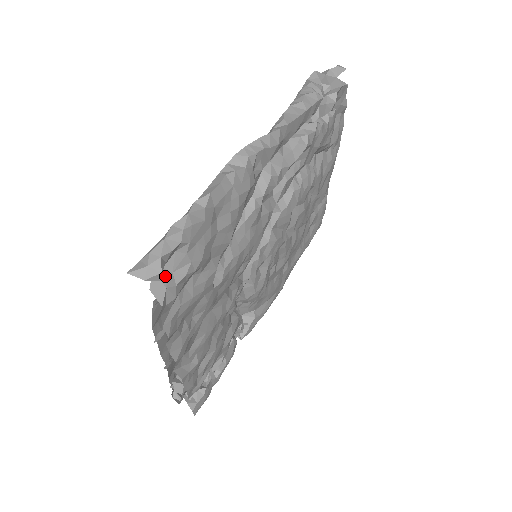
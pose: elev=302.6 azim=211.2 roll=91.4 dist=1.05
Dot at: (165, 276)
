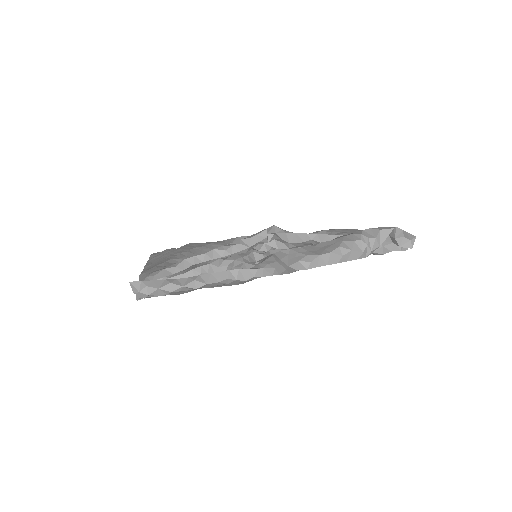
Dot at: occluded
